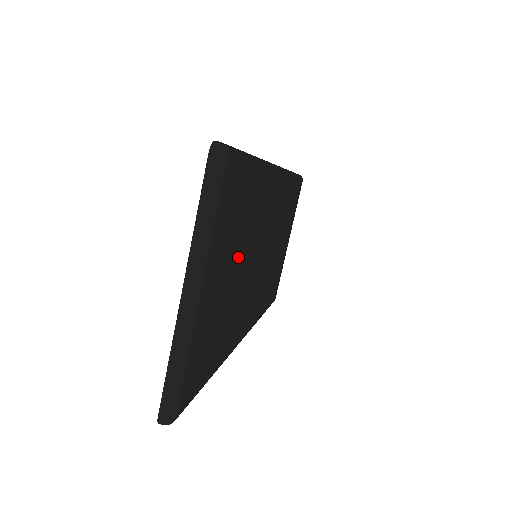
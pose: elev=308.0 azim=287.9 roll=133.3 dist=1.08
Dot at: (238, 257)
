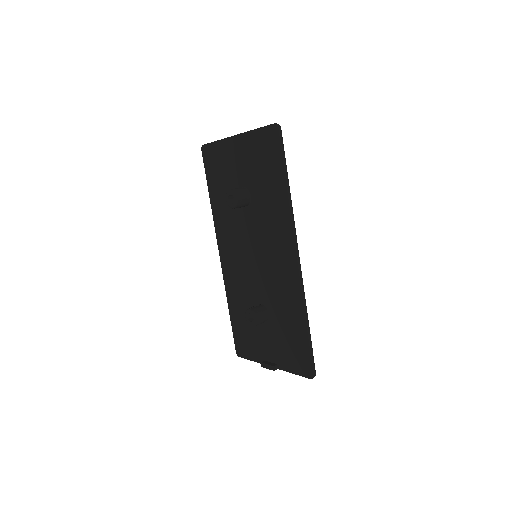
Dot at: occluded
